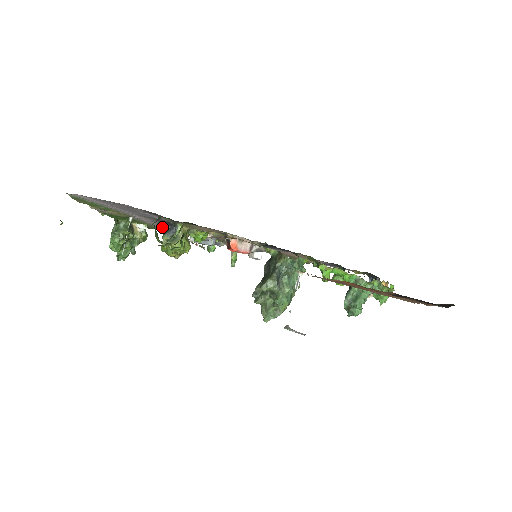
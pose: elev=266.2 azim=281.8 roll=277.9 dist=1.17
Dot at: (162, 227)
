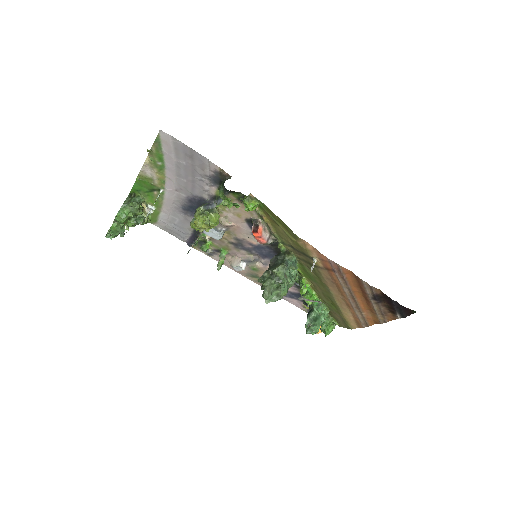
Dot at: (168, 216)
